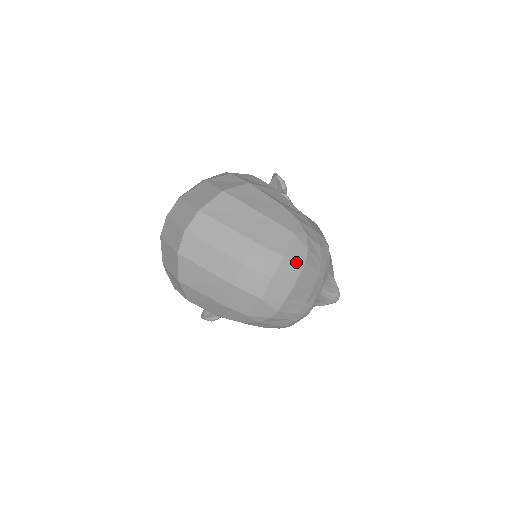
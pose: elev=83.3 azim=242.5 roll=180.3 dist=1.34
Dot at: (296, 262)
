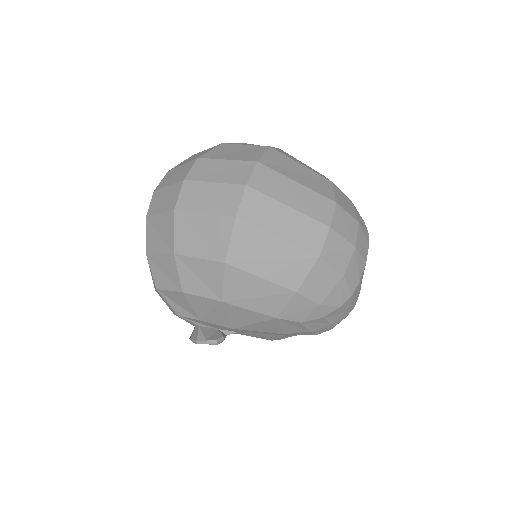
Dot at: (365, 232)
